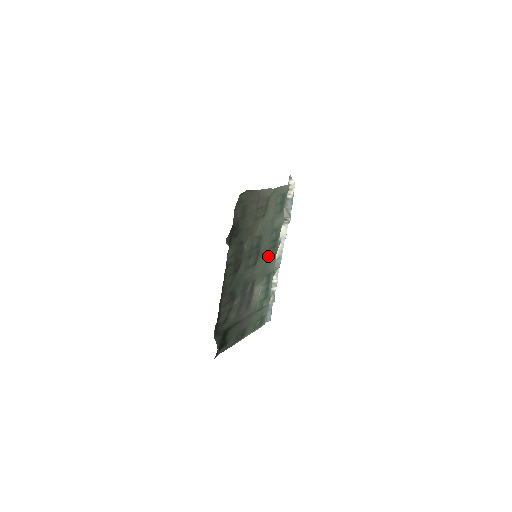
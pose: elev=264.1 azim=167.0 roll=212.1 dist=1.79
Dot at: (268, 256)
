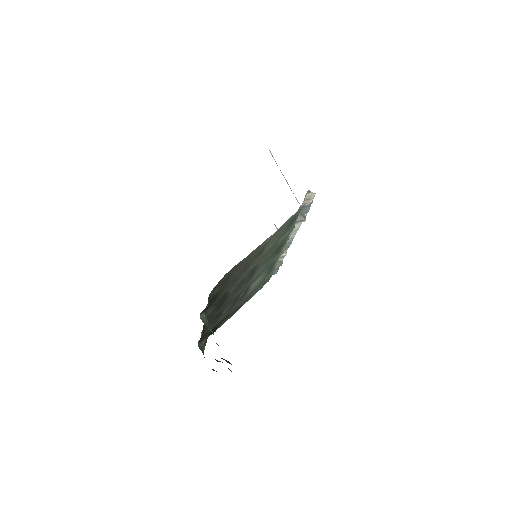
Dot at: (270, 259)
